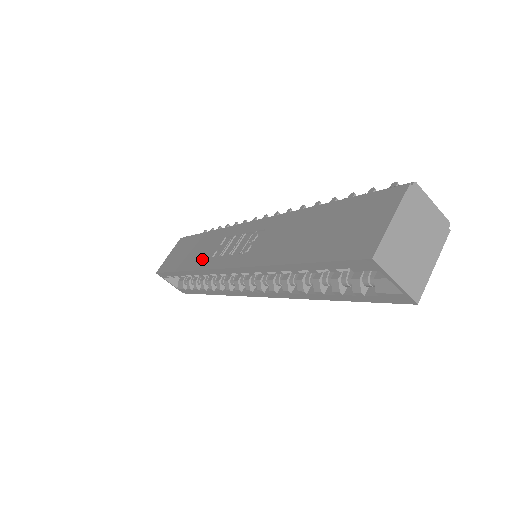
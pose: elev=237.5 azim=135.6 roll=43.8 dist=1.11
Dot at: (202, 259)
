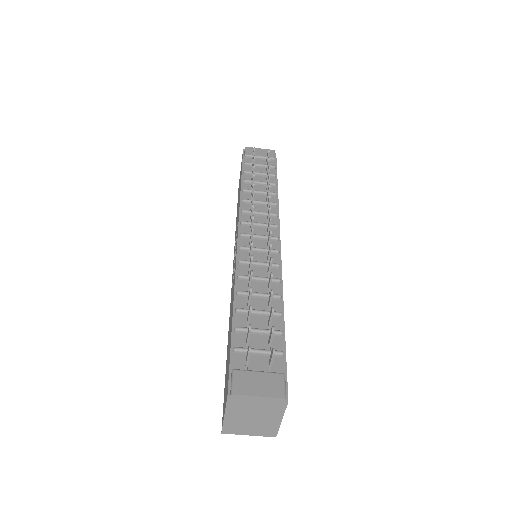
Dot at: occluded
